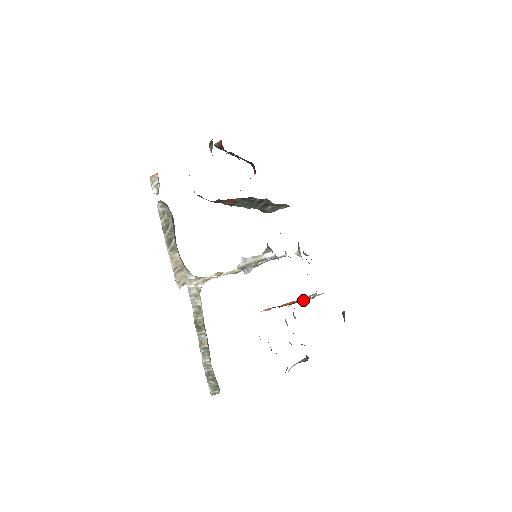
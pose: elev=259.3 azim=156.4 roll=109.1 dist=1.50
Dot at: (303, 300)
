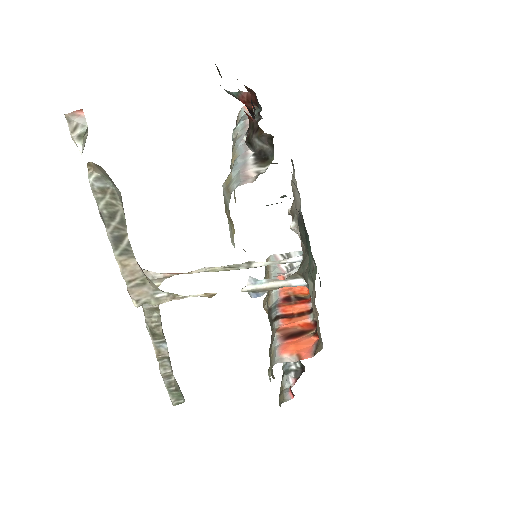
Dot at: (271, 260)
